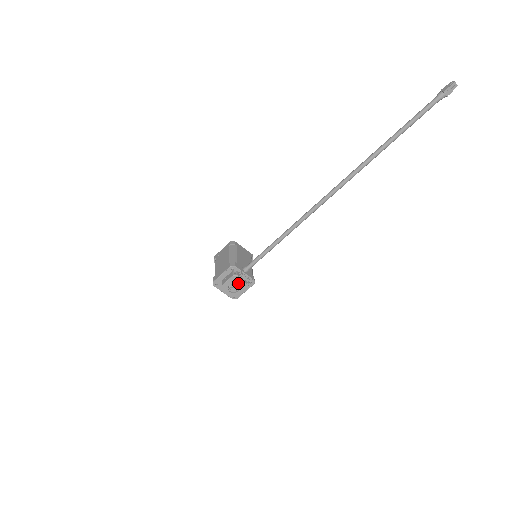
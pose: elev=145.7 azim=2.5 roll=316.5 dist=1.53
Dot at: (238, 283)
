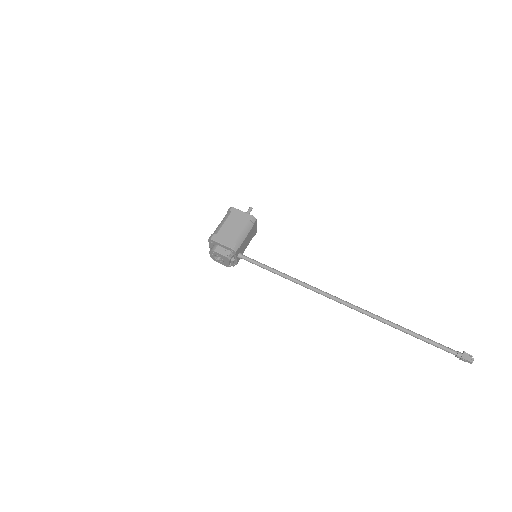
Dot at: (225, 260)
